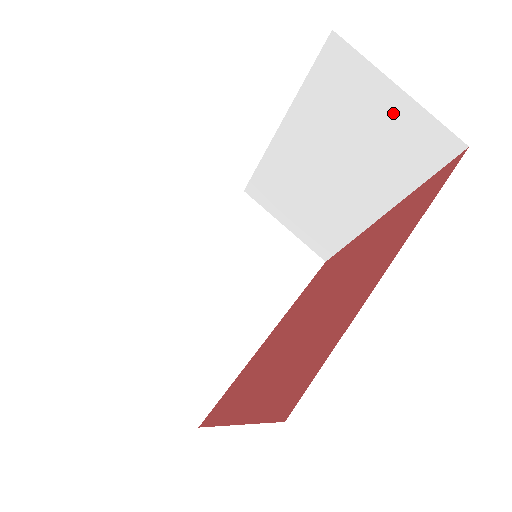
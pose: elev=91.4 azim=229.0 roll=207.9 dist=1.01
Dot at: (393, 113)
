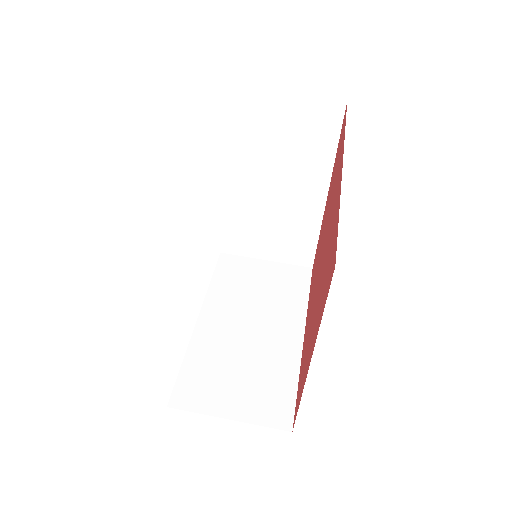
Dot at: (289, 112)
